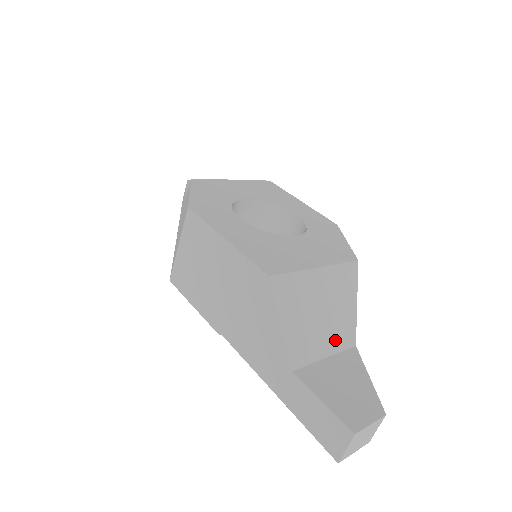
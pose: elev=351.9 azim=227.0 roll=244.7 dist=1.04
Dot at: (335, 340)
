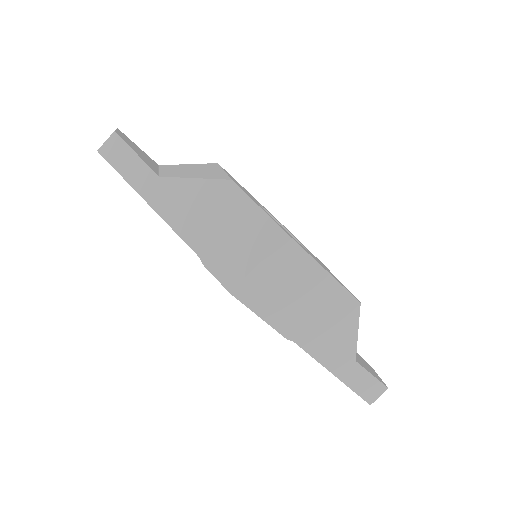
Dot at: occluded
